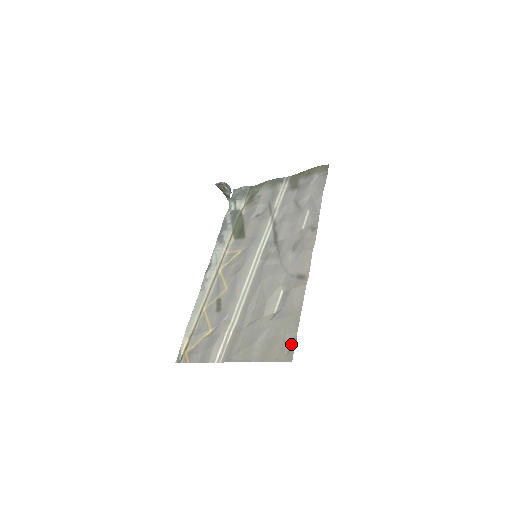
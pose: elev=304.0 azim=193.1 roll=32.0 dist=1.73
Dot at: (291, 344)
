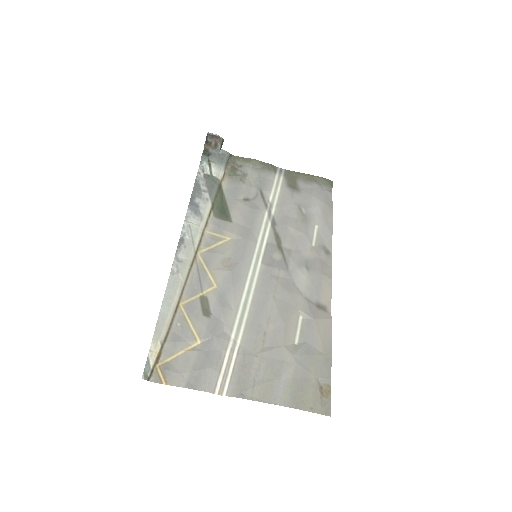
Dot at: (325, 392)
